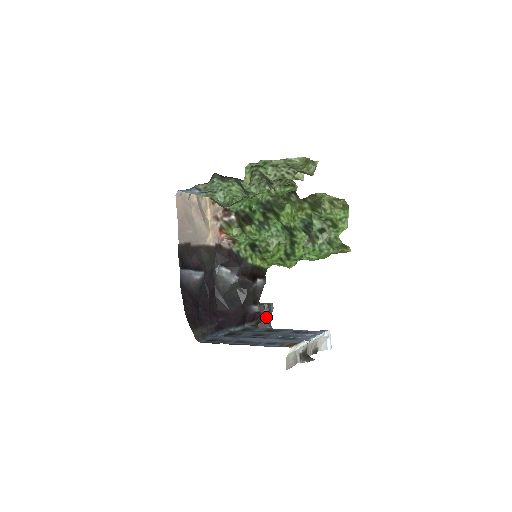
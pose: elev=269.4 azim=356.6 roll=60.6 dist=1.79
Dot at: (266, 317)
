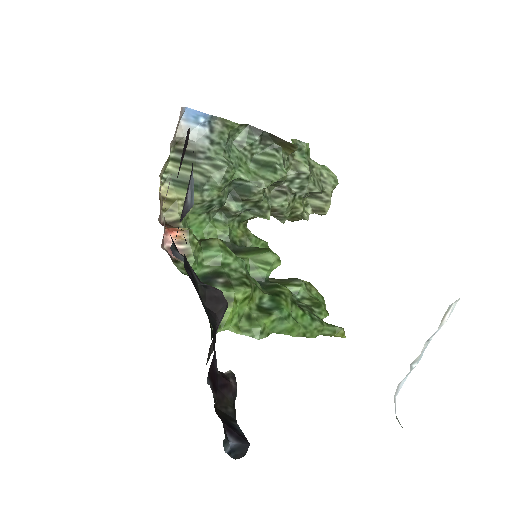
Dot at: (229, 399)
